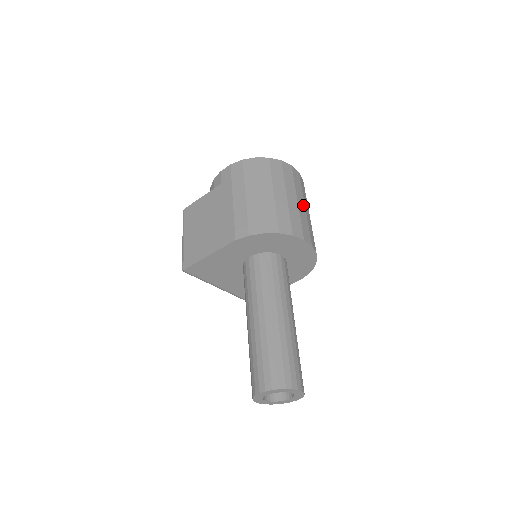
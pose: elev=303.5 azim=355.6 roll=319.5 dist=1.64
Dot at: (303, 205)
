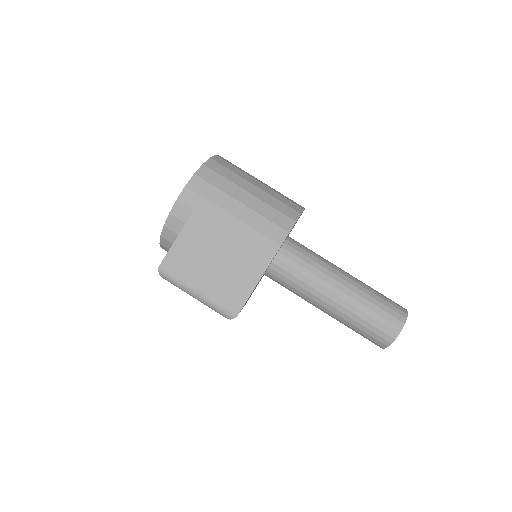
Dot at: occluded
